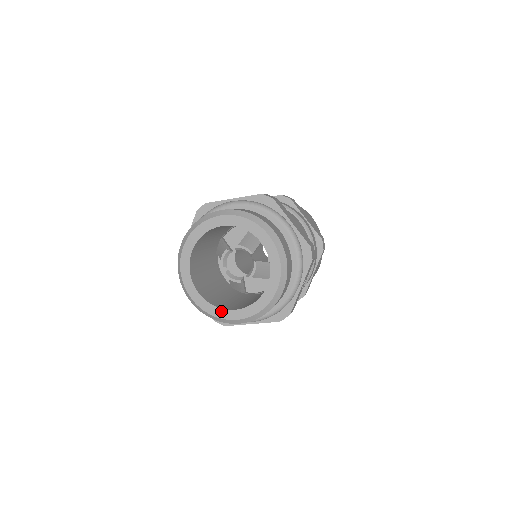
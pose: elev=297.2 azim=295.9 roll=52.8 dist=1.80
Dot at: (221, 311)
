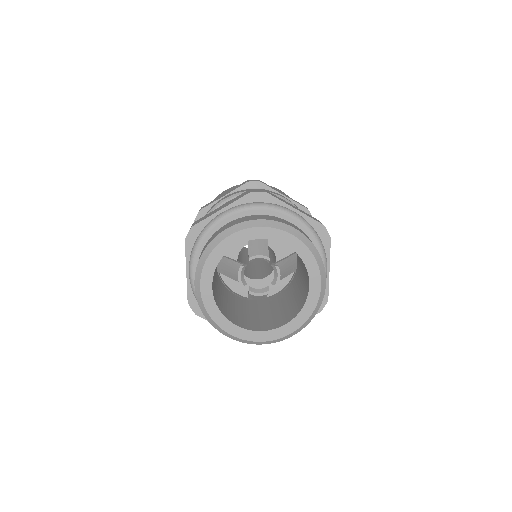
Dot at: (270, 333)
